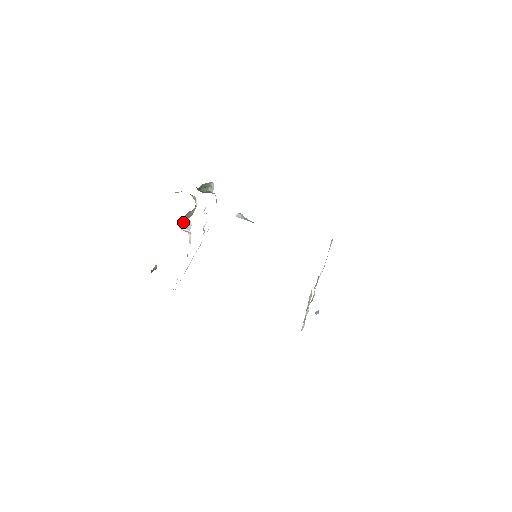
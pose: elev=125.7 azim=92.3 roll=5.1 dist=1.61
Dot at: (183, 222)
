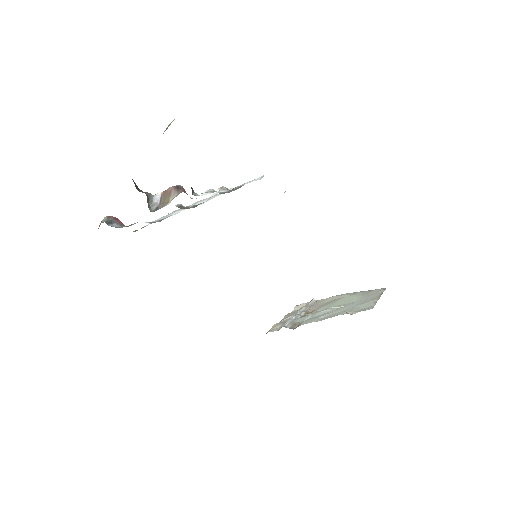
Dot at: (155, 201)
